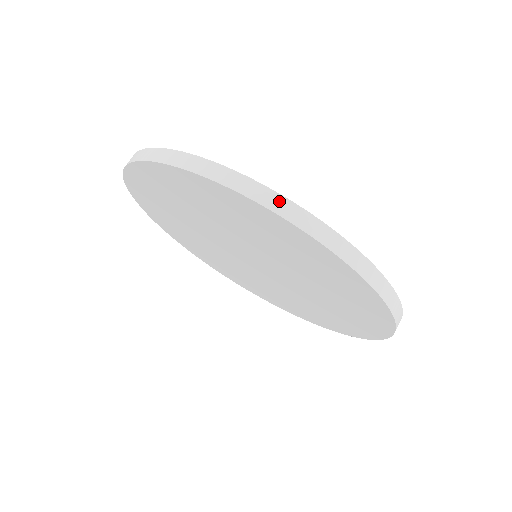
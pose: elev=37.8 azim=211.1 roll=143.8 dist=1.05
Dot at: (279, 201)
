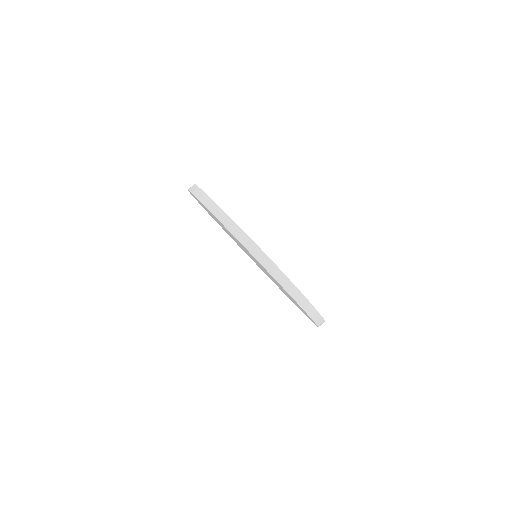
Dot at: (242, 234)
